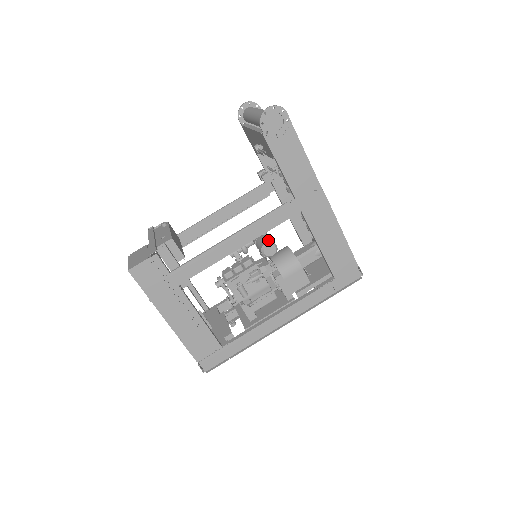
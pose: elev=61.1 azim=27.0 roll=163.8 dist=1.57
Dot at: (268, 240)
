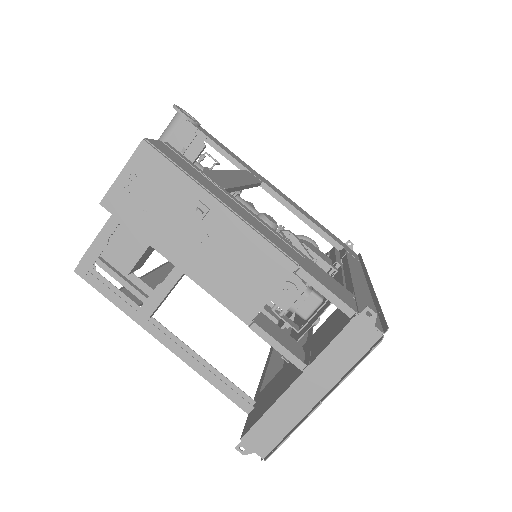
Dot at: occluded
